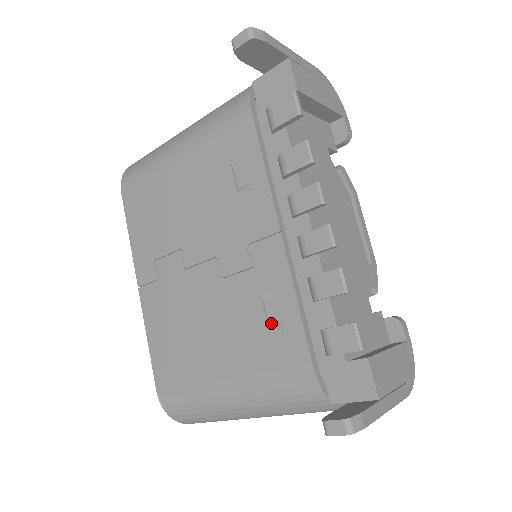
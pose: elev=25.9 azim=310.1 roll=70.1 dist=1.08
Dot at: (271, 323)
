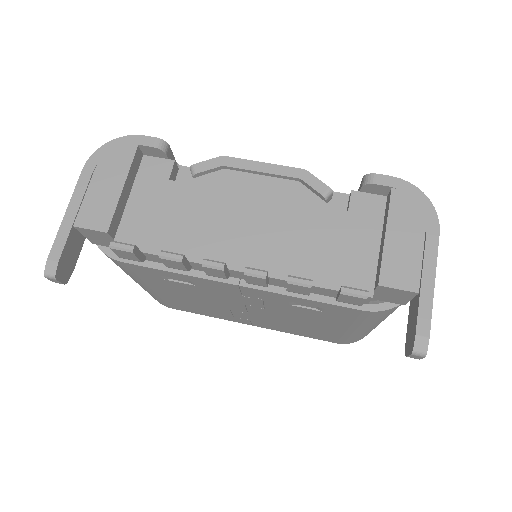
Dot at: (315, 308)
